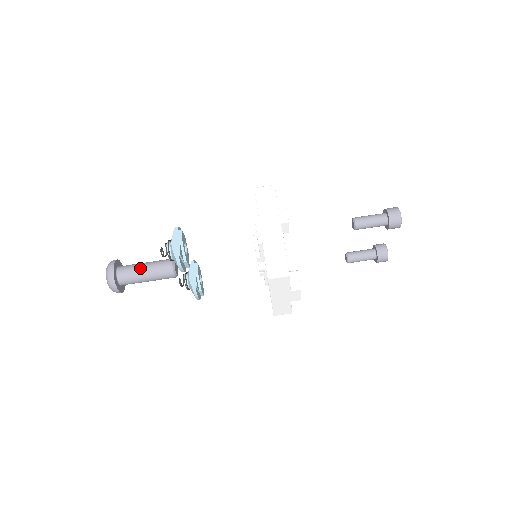
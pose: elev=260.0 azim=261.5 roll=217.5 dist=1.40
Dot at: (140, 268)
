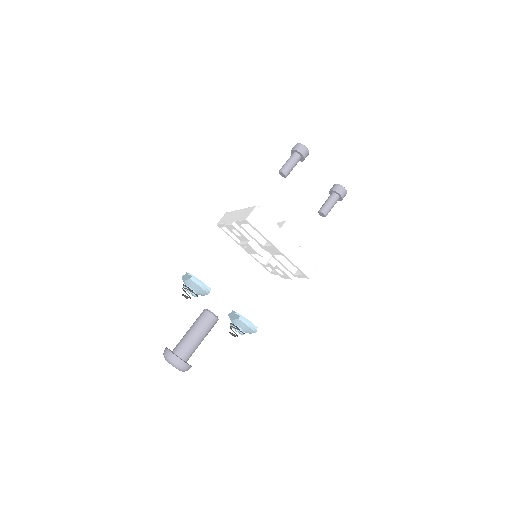
Dot at: (186, 333)
